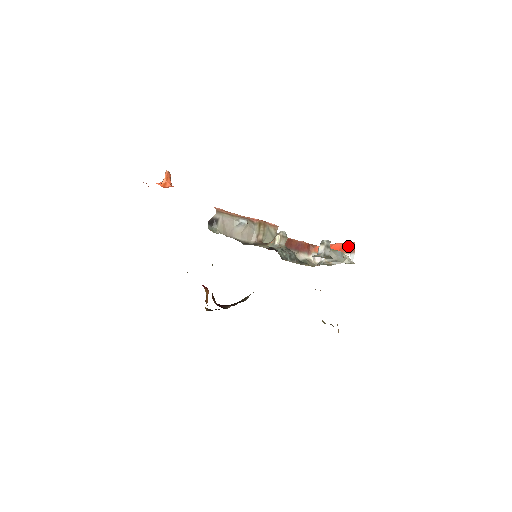
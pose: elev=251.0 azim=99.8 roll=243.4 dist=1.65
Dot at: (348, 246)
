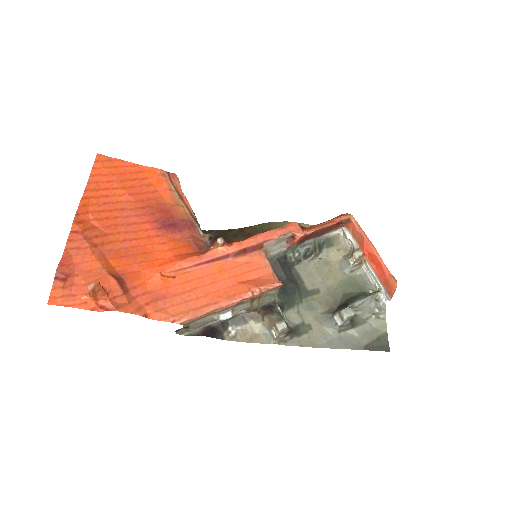
Dot at: (387, 281)
